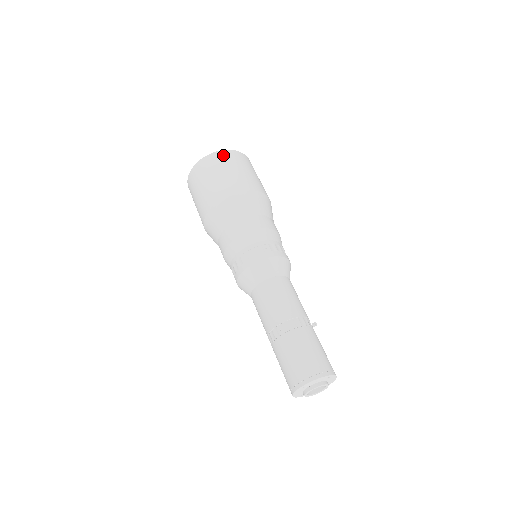
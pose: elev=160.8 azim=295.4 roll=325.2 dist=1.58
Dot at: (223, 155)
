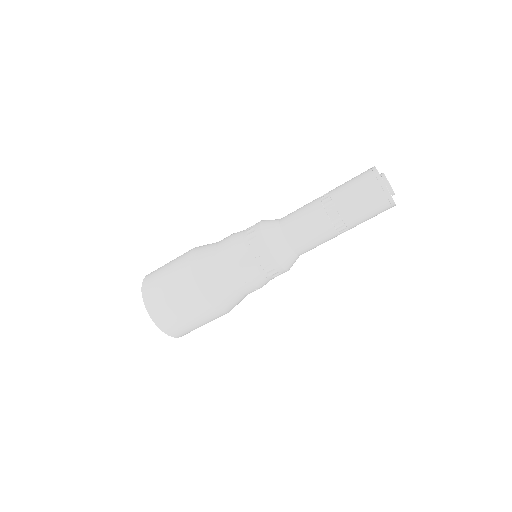
Dot at: occluded
